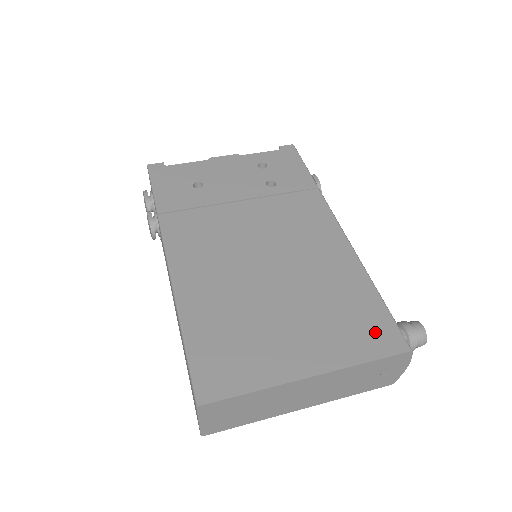
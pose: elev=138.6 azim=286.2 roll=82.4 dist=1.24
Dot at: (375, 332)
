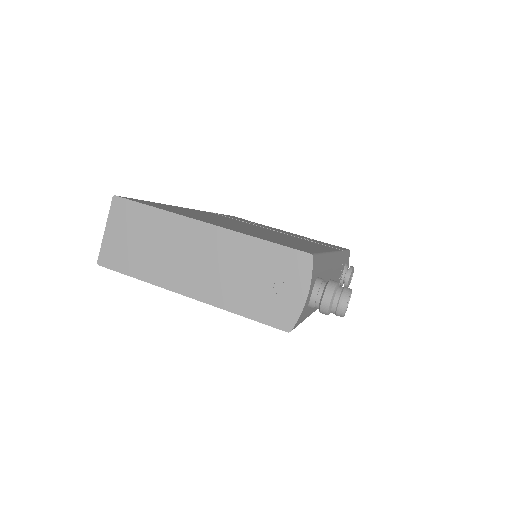
Dot at: (291, 245)
